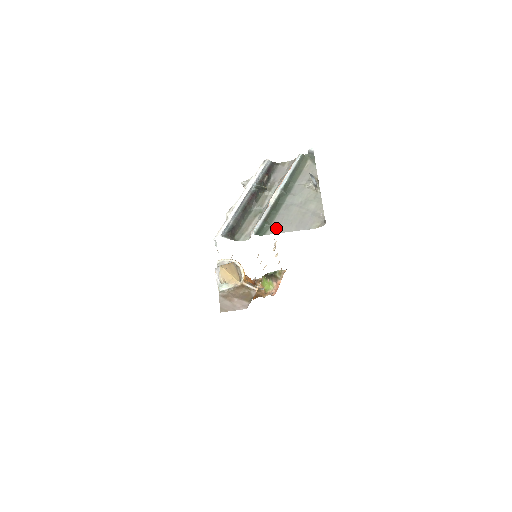
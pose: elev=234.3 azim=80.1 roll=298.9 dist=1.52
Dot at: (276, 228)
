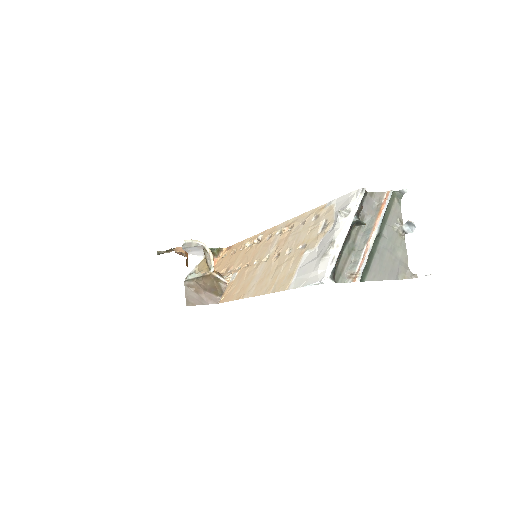
Dot at: (373, 274)
